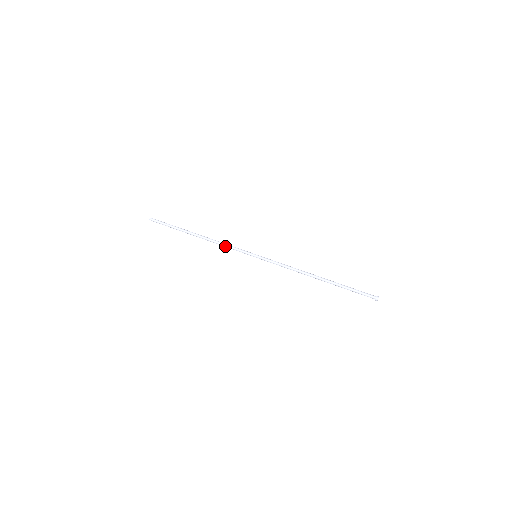
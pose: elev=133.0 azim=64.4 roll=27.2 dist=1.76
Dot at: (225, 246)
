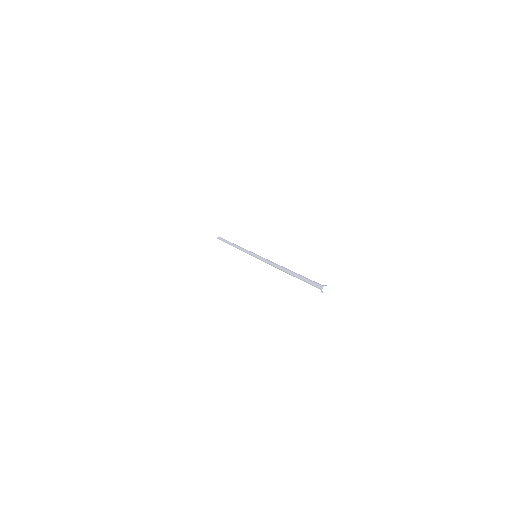
Dot at: (242, 250)
